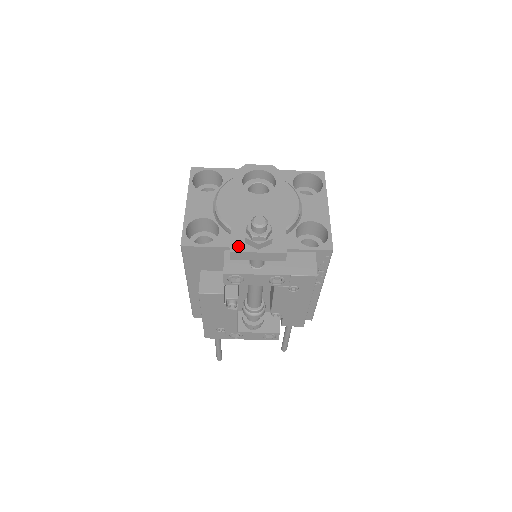
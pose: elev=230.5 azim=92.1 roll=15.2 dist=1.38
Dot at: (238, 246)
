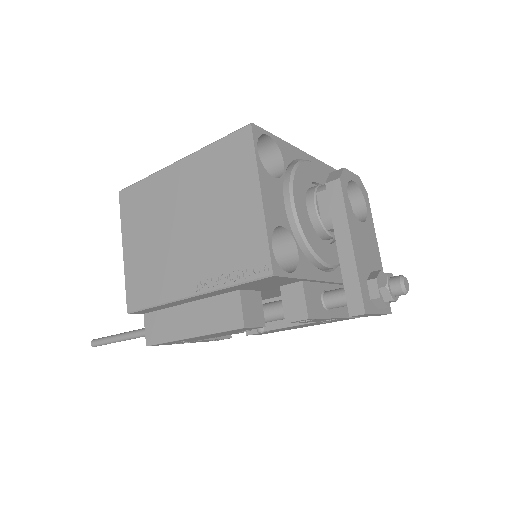
Dot at: (368, 305)
